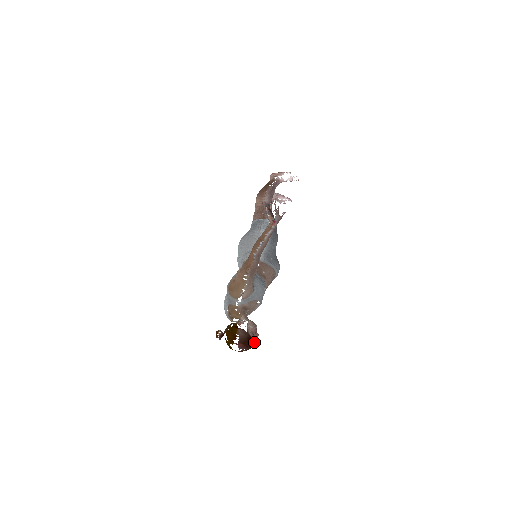
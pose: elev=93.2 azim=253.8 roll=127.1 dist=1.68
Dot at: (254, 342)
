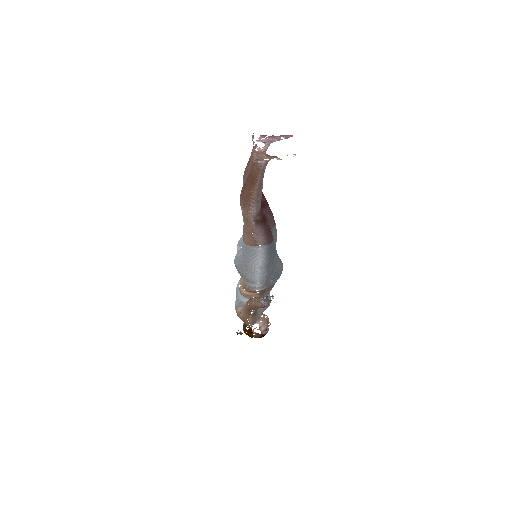
Dot at: (268, 330)
